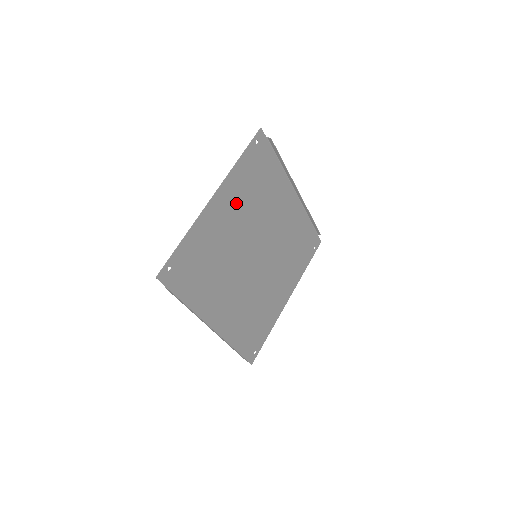
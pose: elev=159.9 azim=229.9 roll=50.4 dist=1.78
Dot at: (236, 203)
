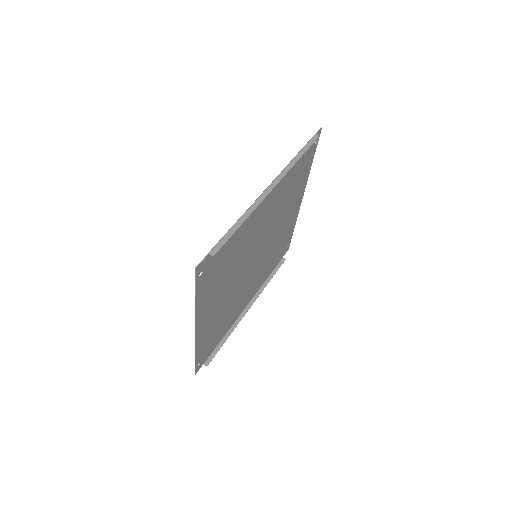
Dot at: (216, 296)
